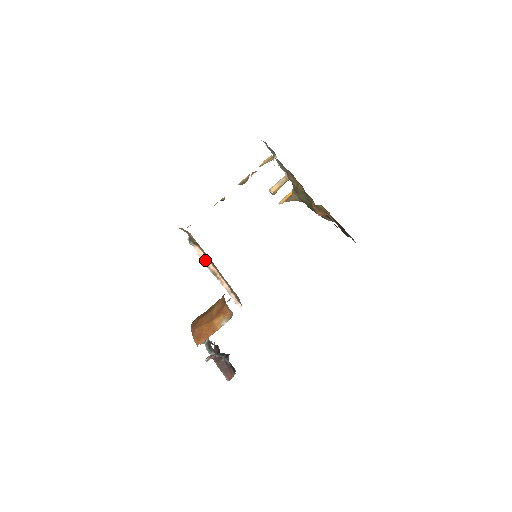
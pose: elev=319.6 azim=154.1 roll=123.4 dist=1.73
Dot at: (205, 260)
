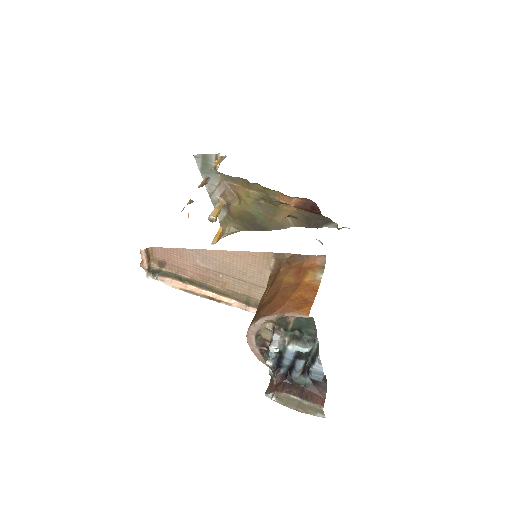
Dot at: (187, 289)
